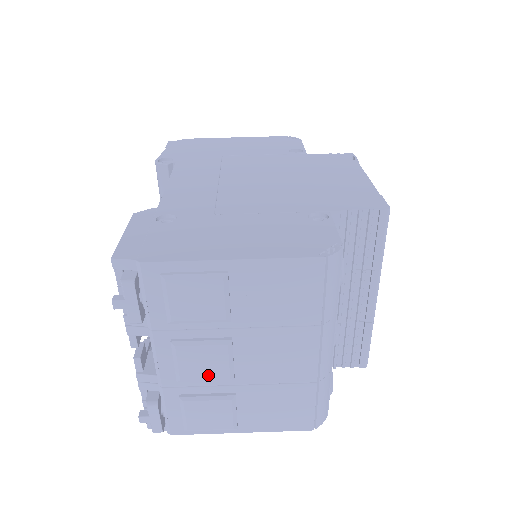
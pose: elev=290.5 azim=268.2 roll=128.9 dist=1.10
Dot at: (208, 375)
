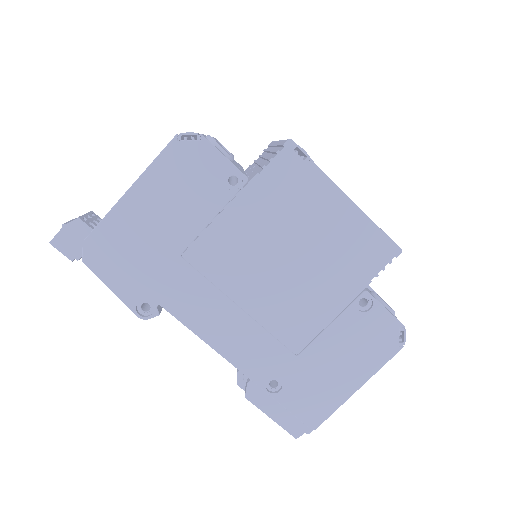
Dot at: occluded
